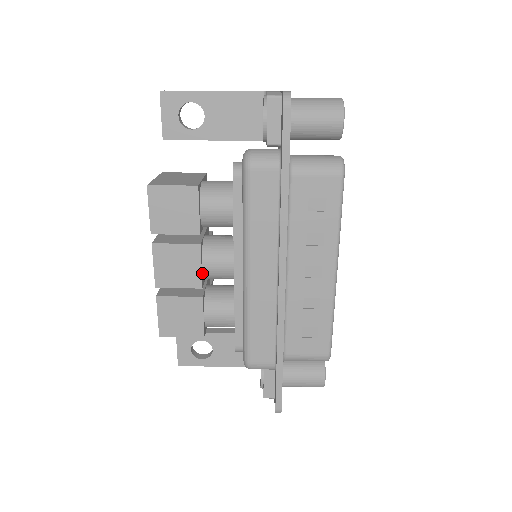
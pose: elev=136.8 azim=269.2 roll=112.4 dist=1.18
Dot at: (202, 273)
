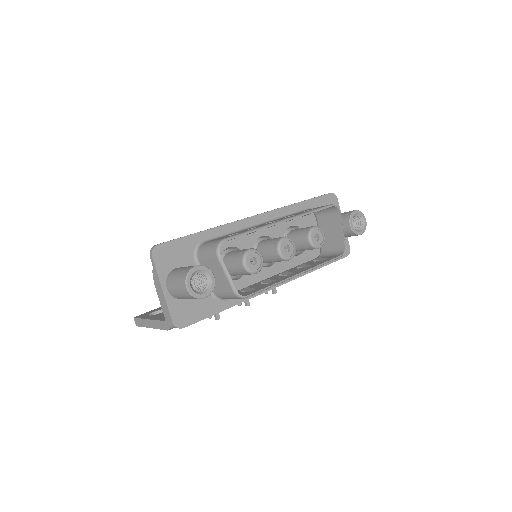
Dot at: occluded
